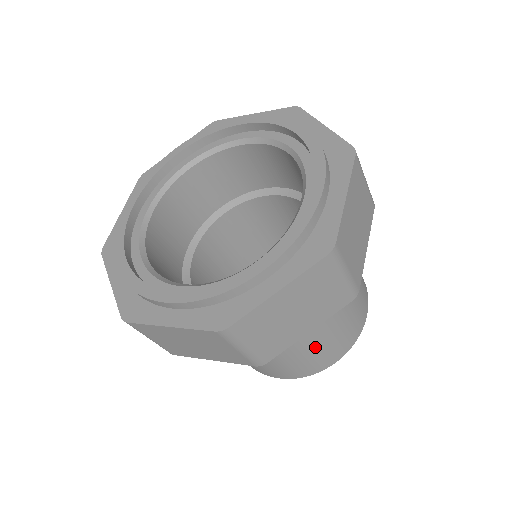
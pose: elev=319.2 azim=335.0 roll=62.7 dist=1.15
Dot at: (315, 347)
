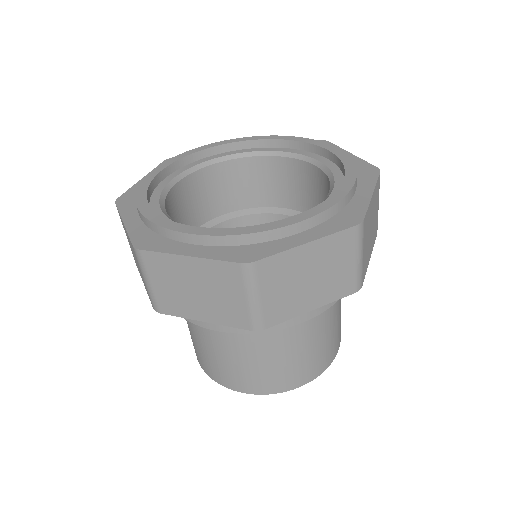
Dot at: (294, 354)
